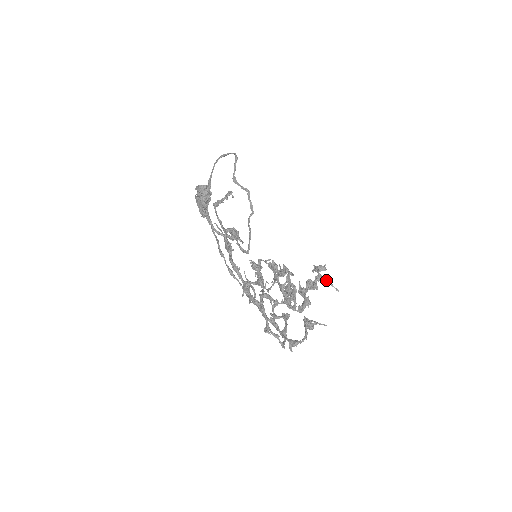
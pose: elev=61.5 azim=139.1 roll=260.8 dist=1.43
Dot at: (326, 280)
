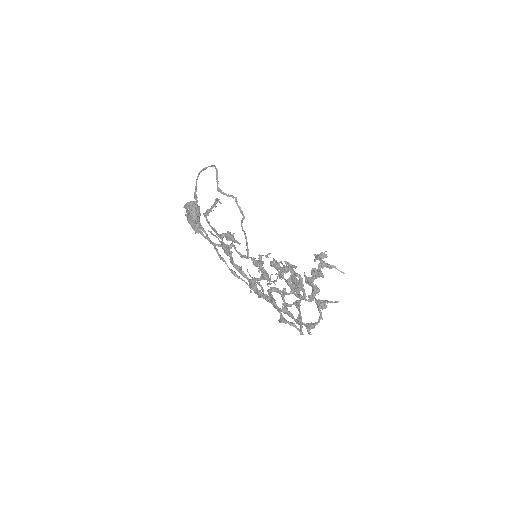
Dot at: (330, 265)
